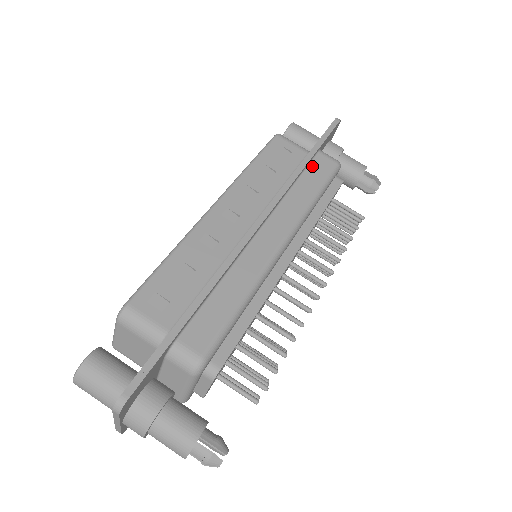
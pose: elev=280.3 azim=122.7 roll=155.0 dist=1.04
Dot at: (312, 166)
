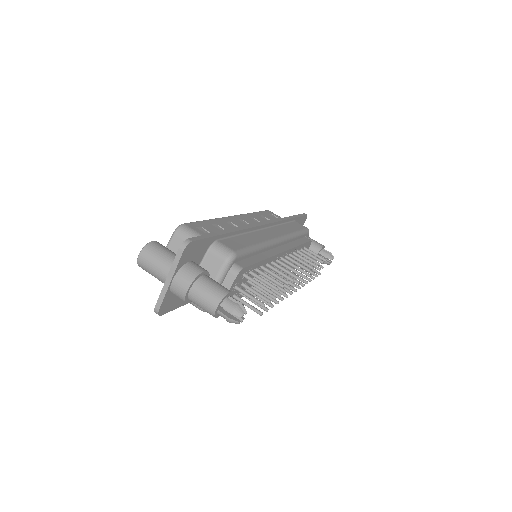
Dot at: (292, 223)
